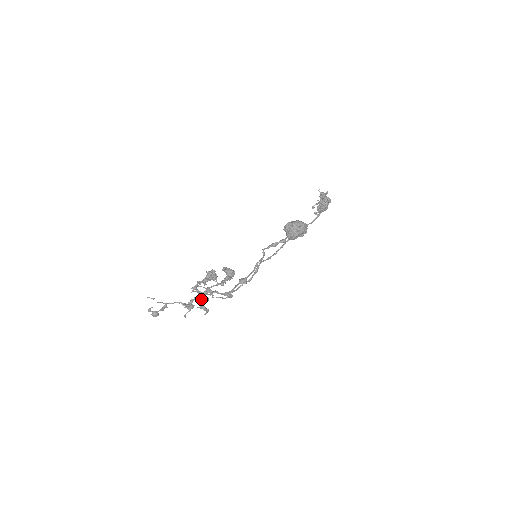
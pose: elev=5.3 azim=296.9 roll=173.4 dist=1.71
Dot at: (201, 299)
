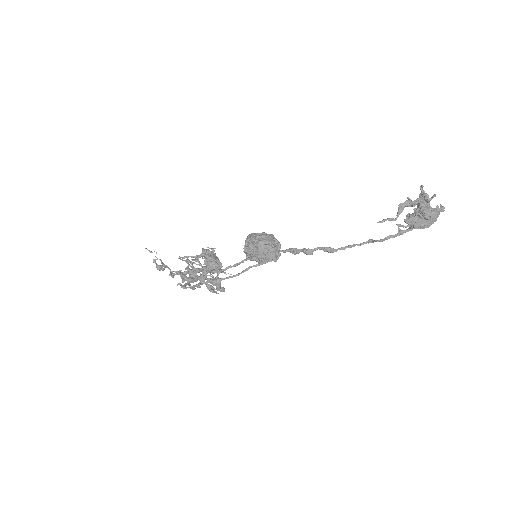
Dot at: (183, 277)
